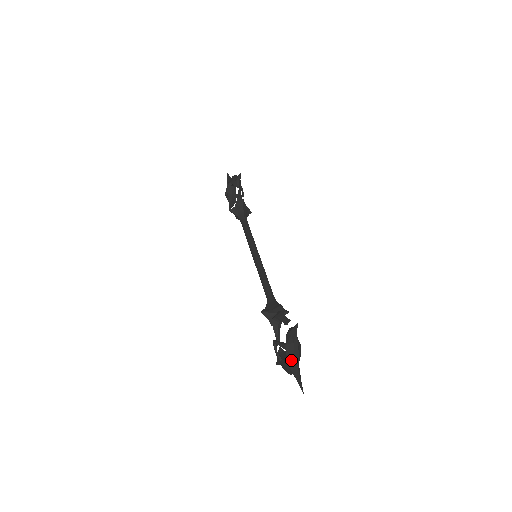
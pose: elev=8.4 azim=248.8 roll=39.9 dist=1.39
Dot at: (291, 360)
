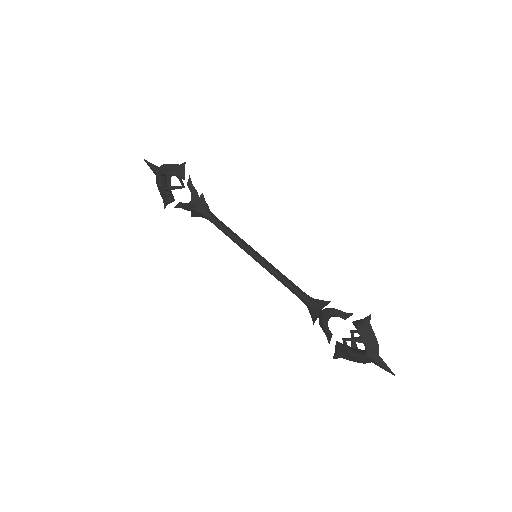
Dot at: (371, 351)
